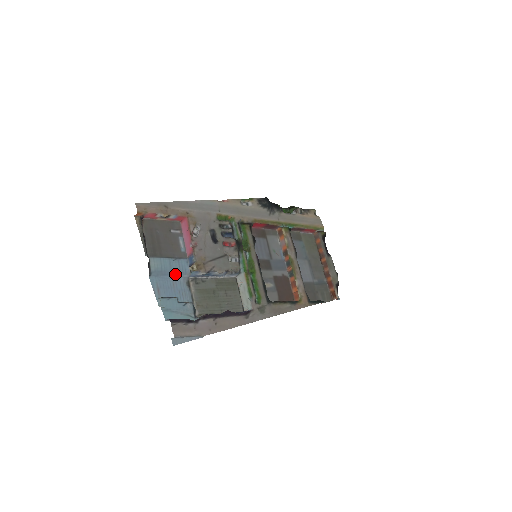
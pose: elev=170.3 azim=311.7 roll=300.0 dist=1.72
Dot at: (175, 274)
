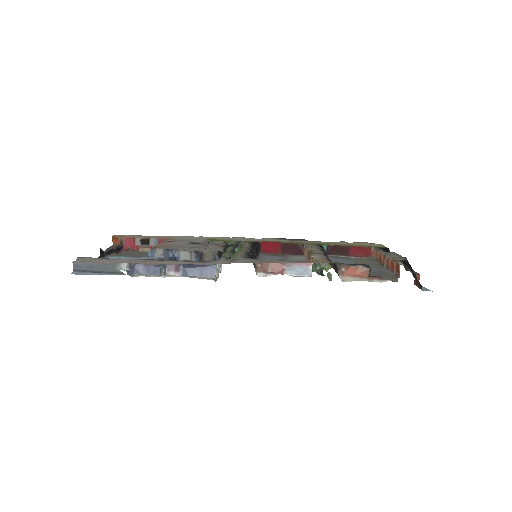
Dot at: occluded
